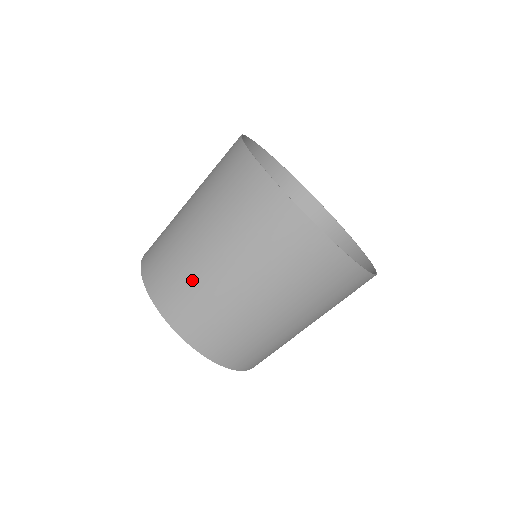
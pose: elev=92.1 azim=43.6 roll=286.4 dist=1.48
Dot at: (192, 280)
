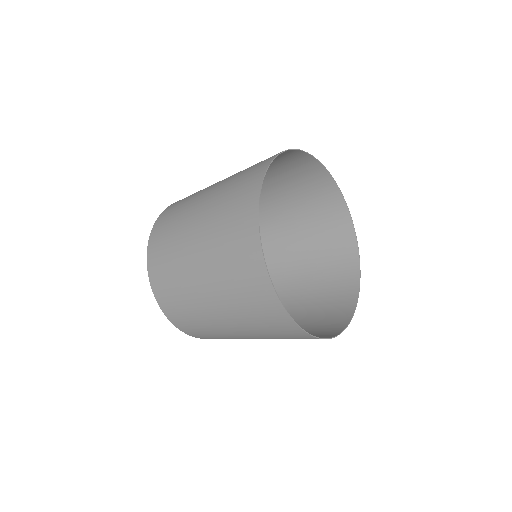
Dot at: (186, 203)
